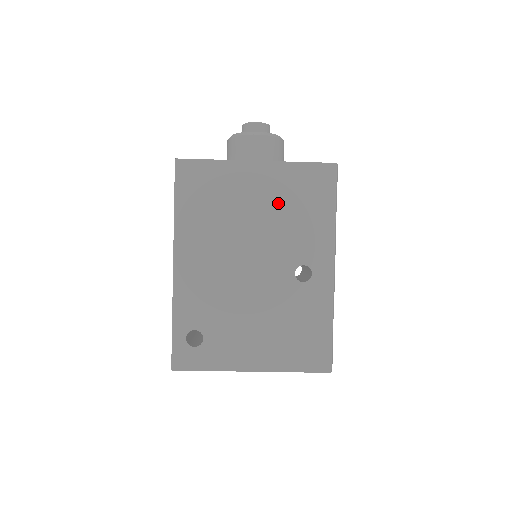
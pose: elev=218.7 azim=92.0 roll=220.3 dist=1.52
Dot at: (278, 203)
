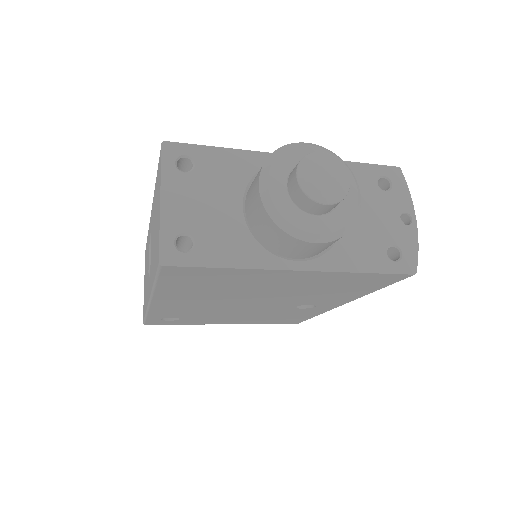
Dot at: (307, 287)
